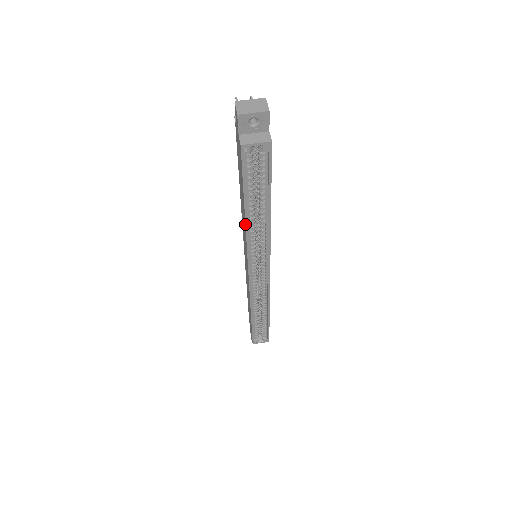
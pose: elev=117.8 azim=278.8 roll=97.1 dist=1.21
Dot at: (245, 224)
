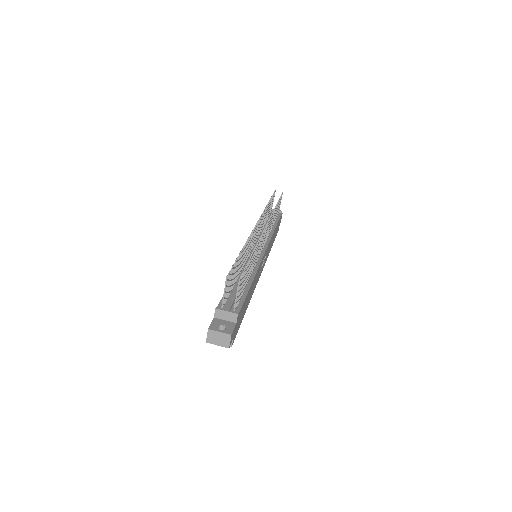
Dot at: occluded
